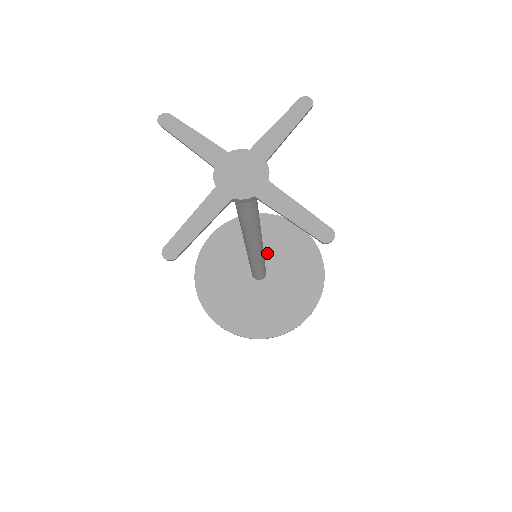
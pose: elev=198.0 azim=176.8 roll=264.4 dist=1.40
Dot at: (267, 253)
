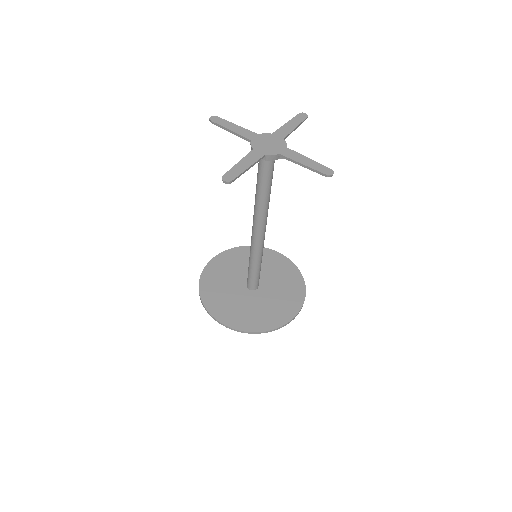
Dot at: occluded
